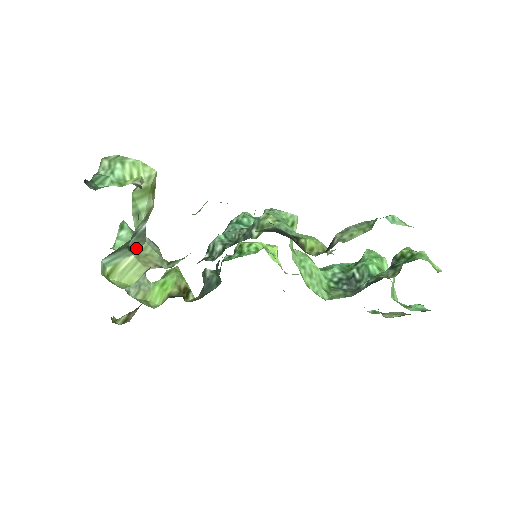
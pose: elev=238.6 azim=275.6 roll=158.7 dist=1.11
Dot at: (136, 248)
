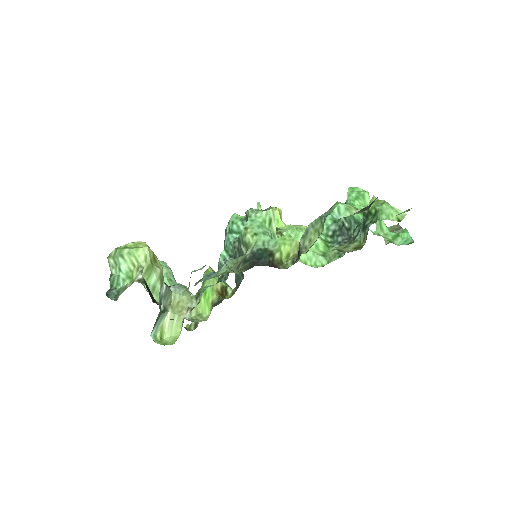
Dot at: (168, 304)
